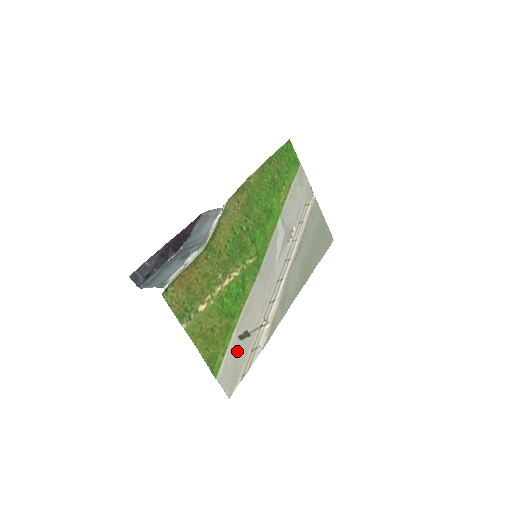
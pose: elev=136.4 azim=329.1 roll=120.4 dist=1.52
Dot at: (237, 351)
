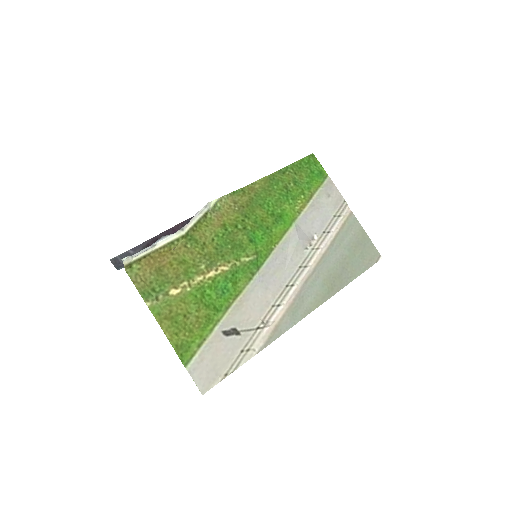
Dot at: (219, 346)
